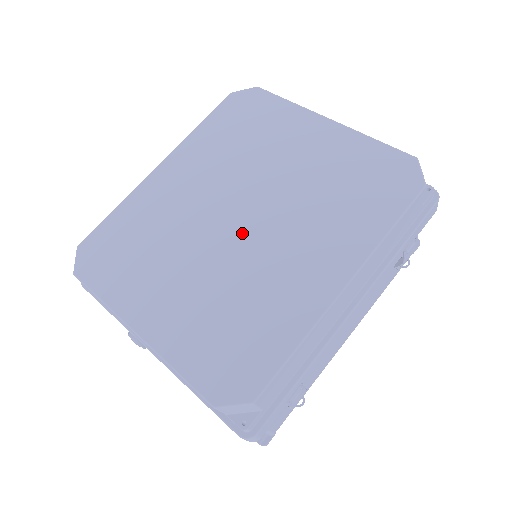
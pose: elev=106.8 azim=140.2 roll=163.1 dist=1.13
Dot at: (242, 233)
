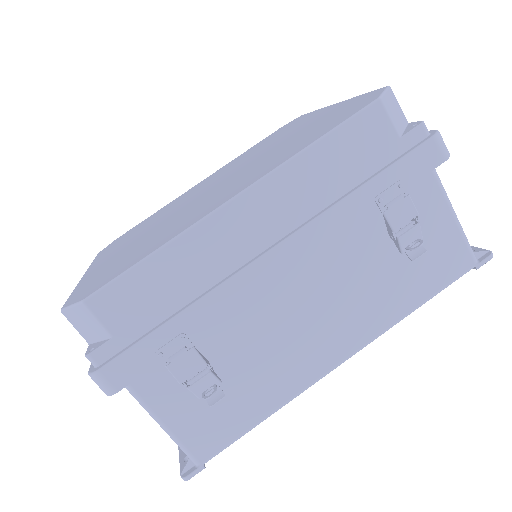
Dot at: (203, 195)
